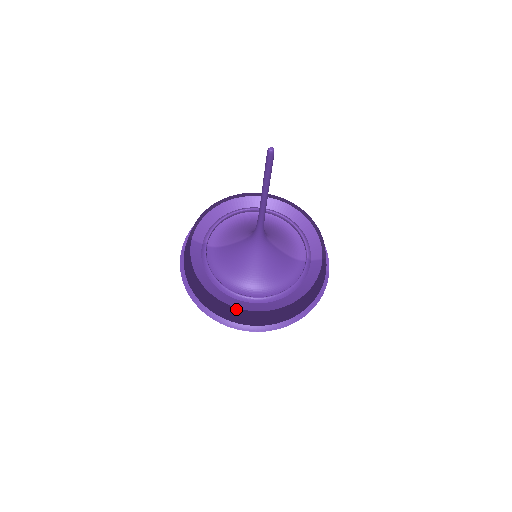
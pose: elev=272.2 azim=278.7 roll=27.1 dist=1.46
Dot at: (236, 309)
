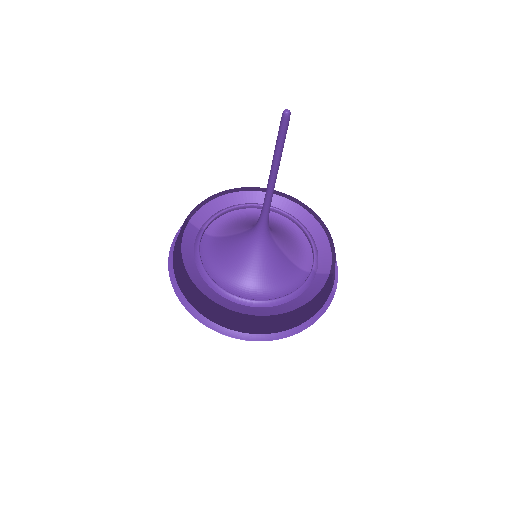
Dot at: (217, 305)
